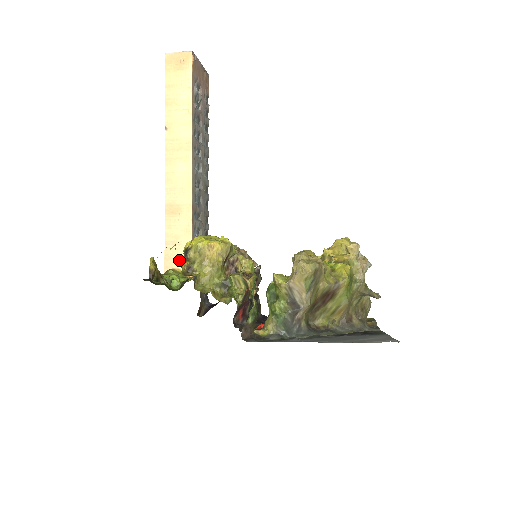
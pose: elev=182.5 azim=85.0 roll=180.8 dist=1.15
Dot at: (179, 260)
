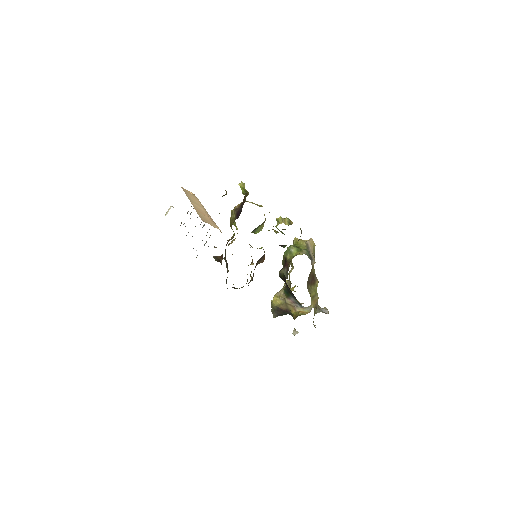
Dot at: (211, 224)
